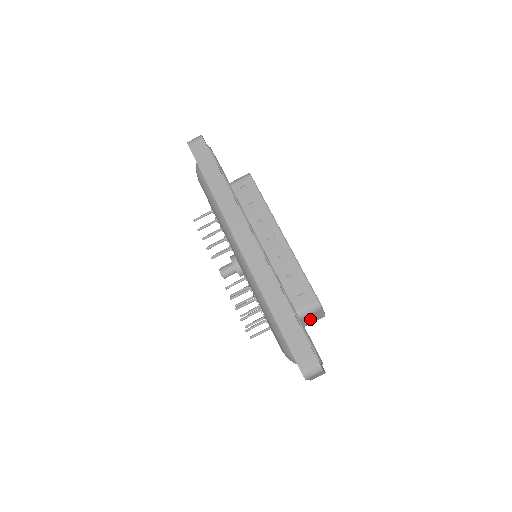
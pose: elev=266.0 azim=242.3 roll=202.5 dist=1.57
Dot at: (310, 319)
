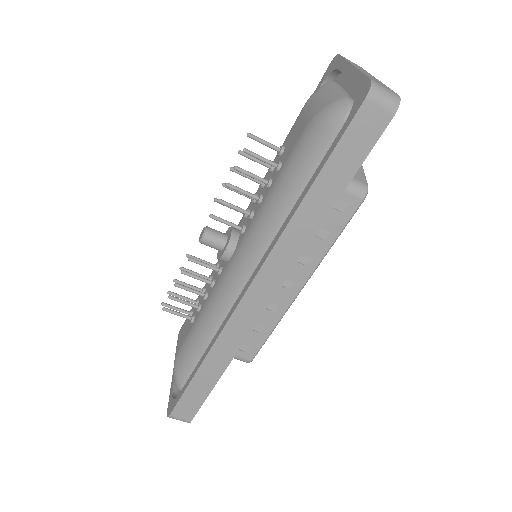
Dot at: occluded
